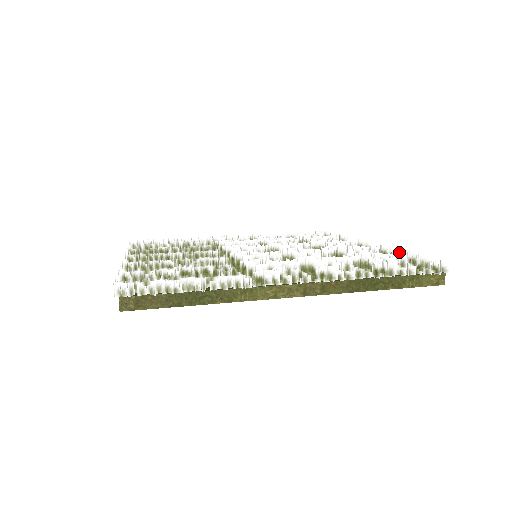
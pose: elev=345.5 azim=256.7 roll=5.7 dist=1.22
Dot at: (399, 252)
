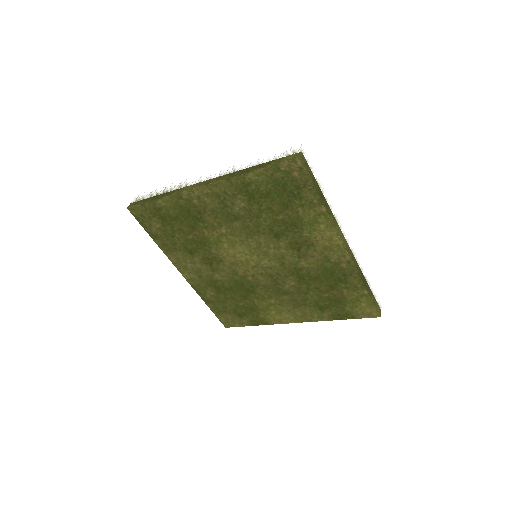
Dot at: occluded
